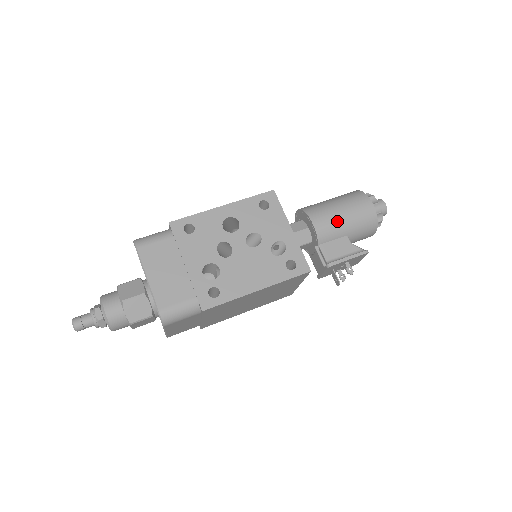
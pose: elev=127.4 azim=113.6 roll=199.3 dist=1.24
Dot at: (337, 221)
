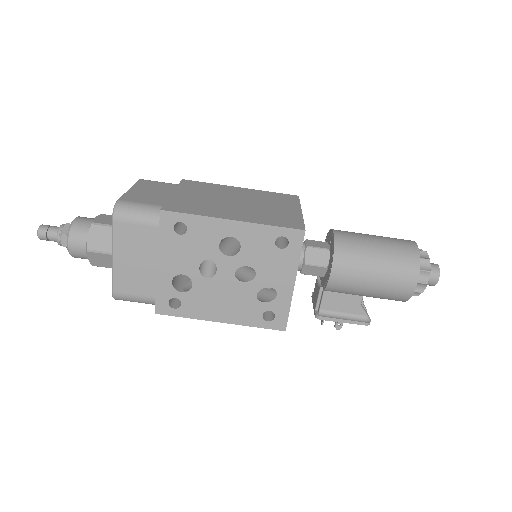
Dot at: (360, 284)
